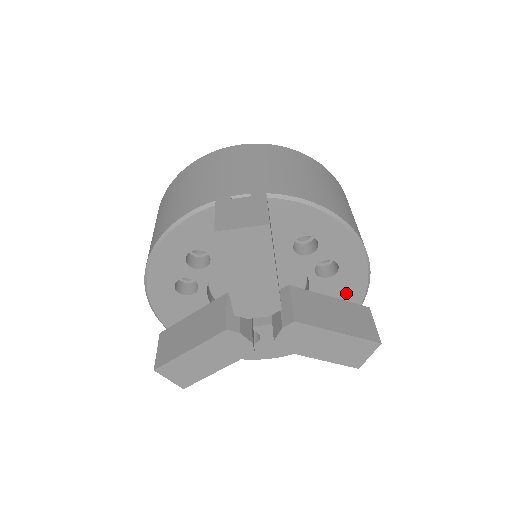
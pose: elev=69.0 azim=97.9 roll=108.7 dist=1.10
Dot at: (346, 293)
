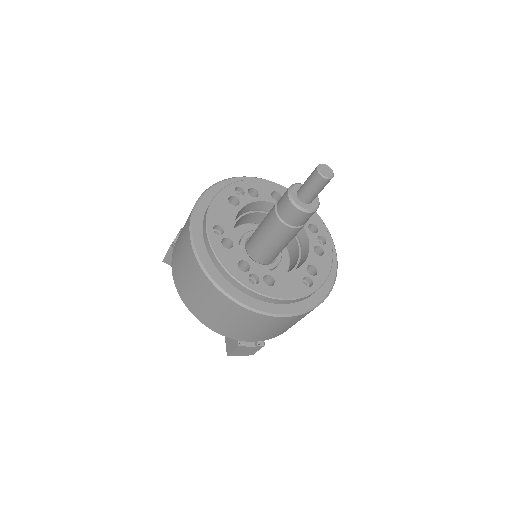
Dot at: occluded
